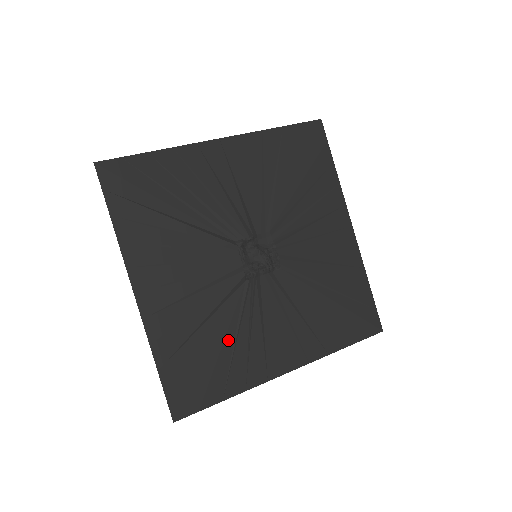
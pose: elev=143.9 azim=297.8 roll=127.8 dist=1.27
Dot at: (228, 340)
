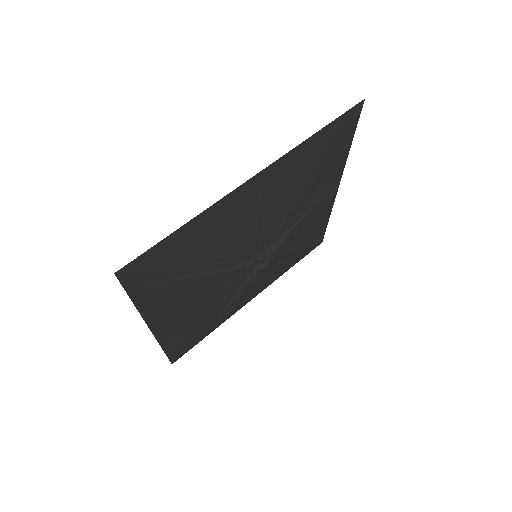
Dot at: (219, 313)
